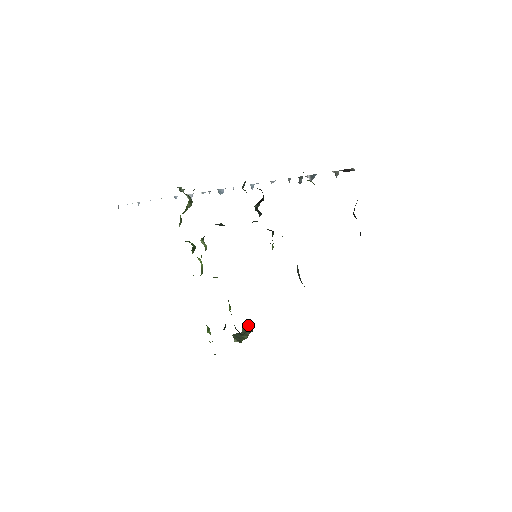
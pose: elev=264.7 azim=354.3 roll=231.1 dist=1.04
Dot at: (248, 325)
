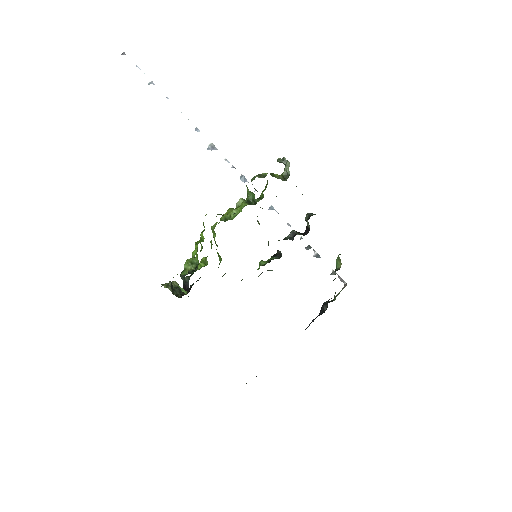
Dot at: occluded
